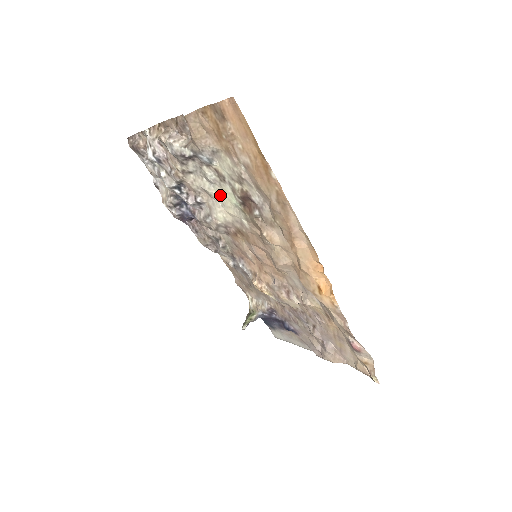
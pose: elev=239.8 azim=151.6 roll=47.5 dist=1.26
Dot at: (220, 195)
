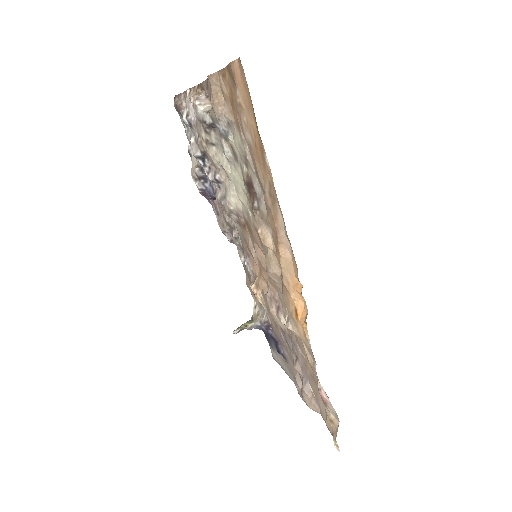
Dot at: (235, 177)
